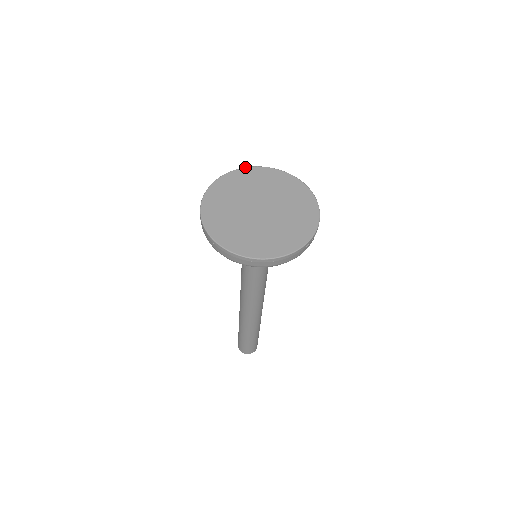
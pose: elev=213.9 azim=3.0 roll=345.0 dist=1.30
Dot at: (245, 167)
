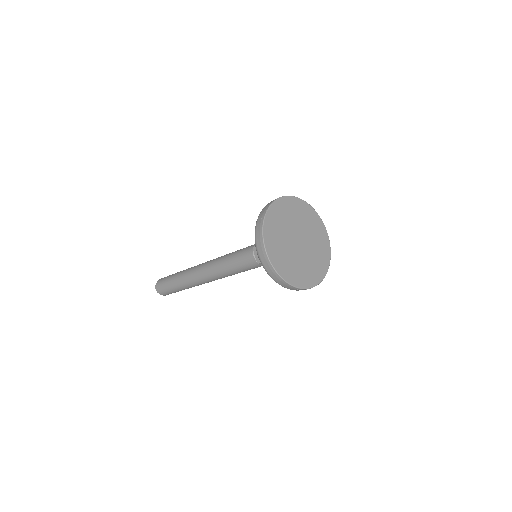
Dot at: occluded
